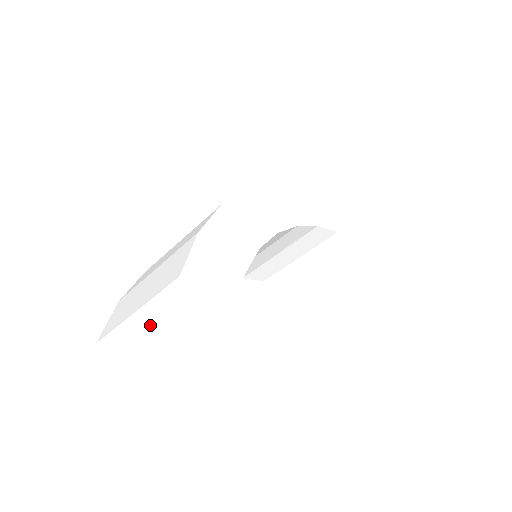
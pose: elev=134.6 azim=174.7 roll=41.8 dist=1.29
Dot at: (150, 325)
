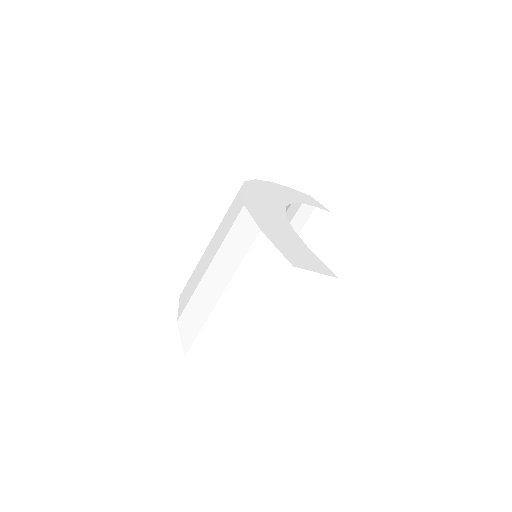
Dot at: (261, 344)
